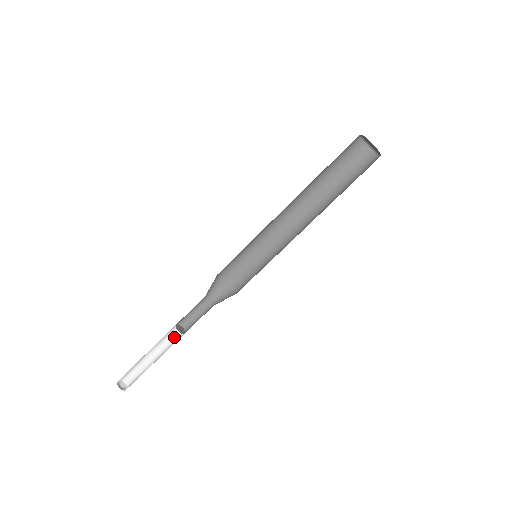
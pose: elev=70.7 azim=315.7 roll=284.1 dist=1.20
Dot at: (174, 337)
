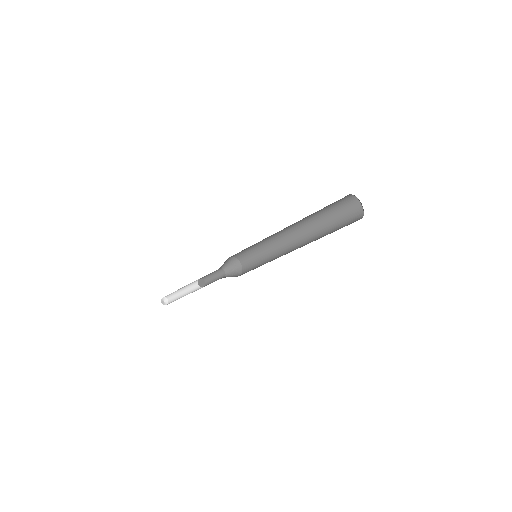
Dot at: (197, 282)
